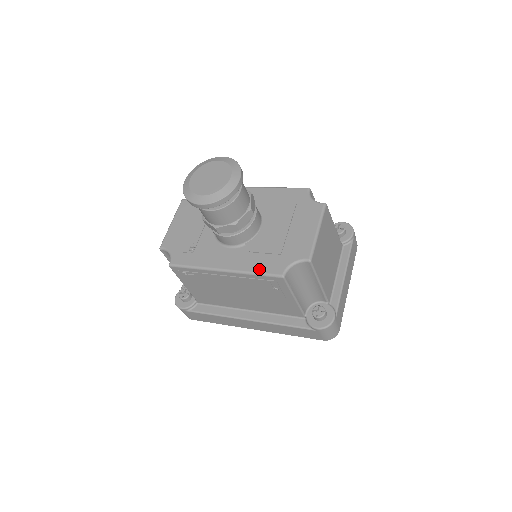
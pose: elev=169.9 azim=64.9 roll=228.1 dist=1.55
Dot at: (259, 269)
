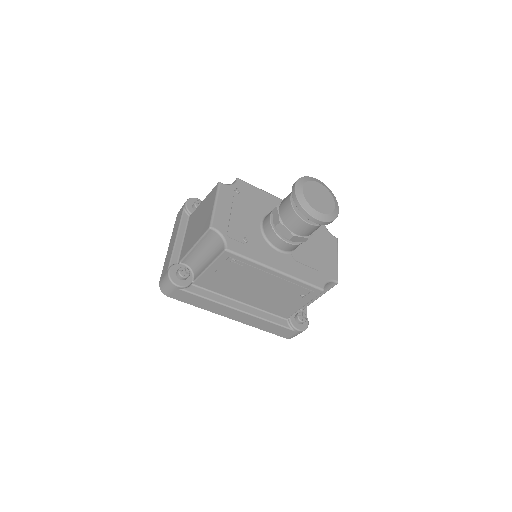
Dot at: (306, 279)
